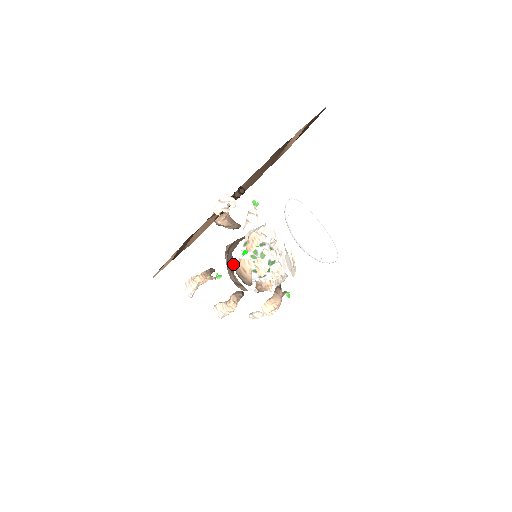
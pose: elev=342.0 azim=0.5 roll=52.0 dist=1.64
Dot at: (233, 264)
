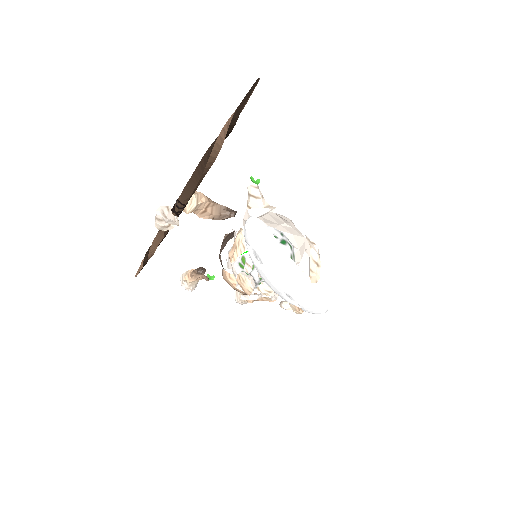
Dot at: (223, 267)
